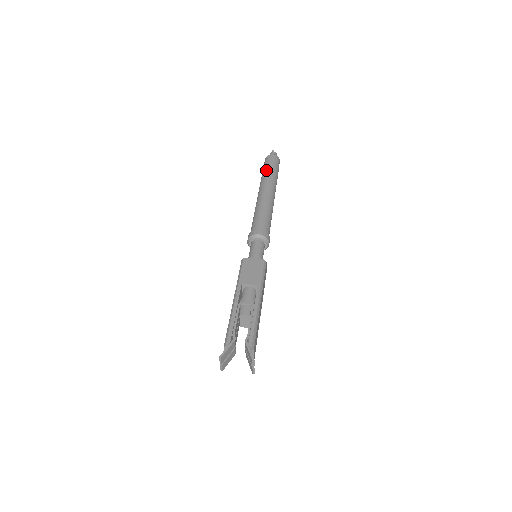
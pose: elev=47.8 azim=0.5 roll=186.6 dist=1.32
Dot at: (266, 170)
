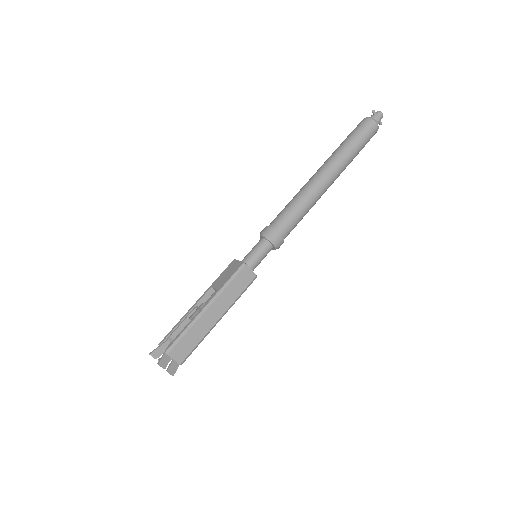
Dot at: occluded
